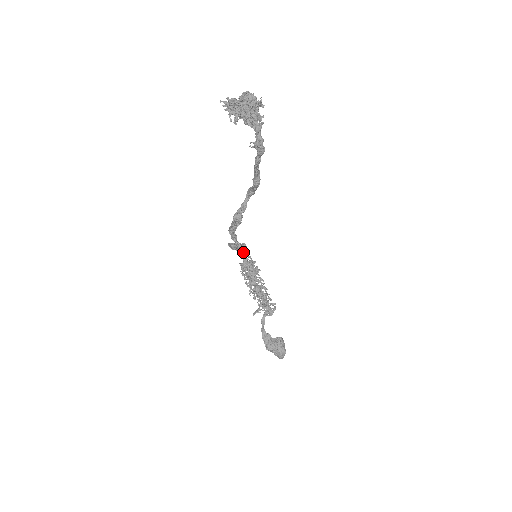
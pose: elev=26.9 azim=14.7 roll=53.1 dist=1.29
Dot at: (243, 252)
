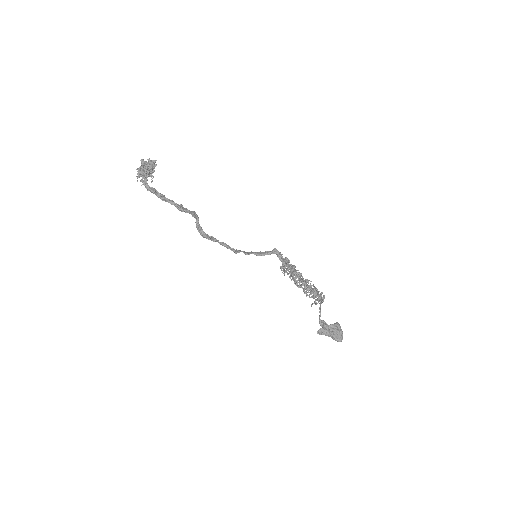
Dot at: (277, 255)
